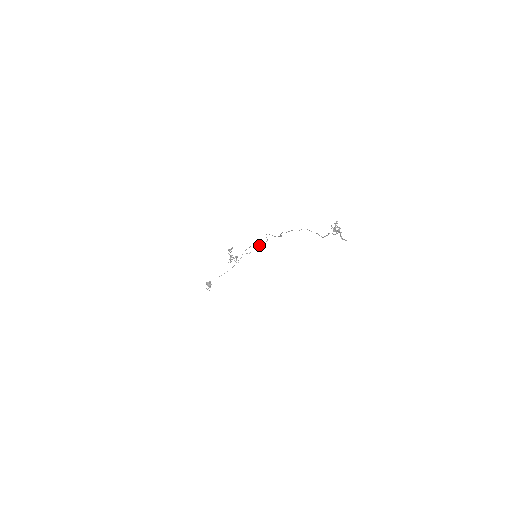
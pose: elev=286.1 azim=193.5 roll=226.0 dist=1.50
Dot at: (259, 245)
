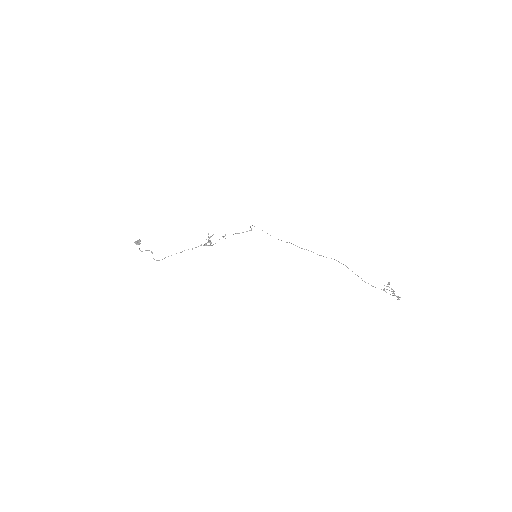
Dot at: occluded
